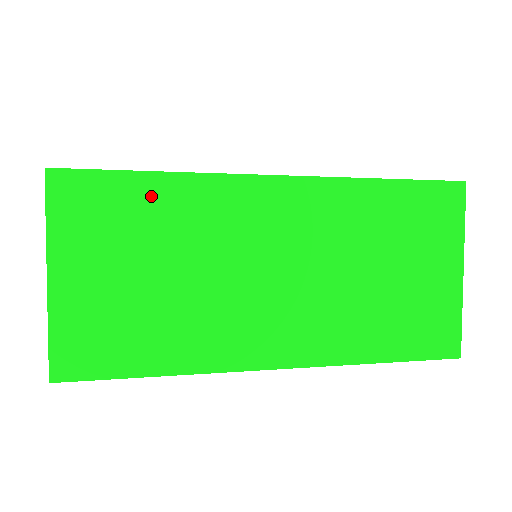
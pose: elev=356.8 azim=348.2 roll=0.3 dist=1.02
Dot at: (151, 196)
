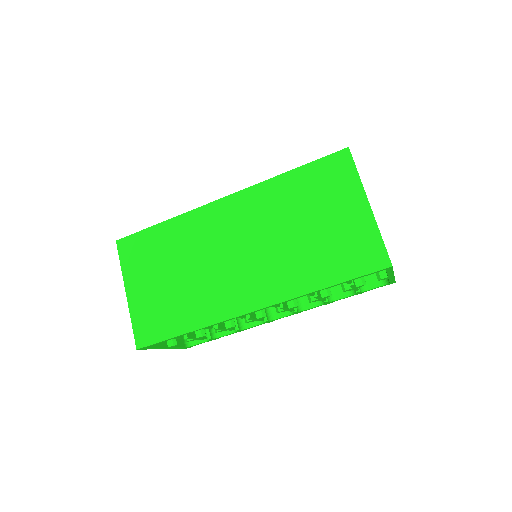
Dot at: (163, 235)
